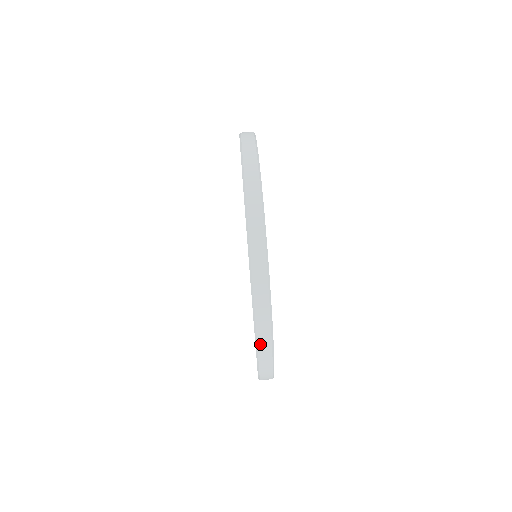
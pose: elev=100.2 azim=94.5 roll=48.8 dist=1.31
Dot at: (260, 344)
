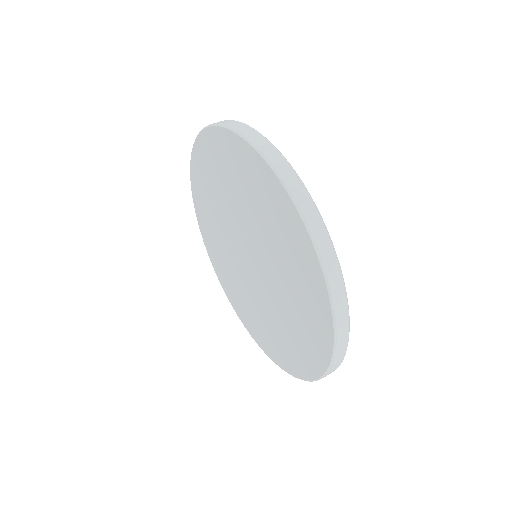
Dot at: (330, 276)
